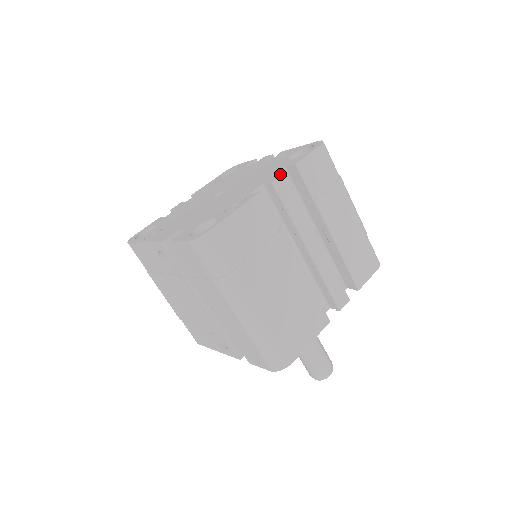
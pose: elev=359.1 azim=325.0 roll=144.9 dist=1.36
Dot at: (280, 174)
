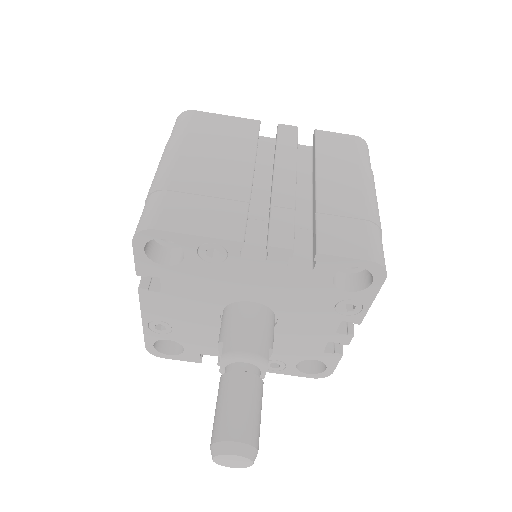
Dot at: (294, 129)
